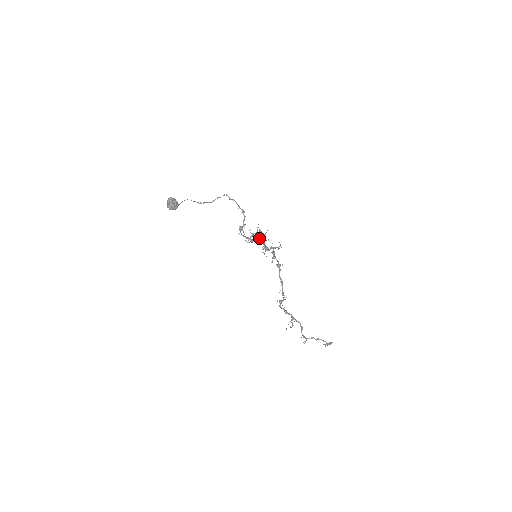
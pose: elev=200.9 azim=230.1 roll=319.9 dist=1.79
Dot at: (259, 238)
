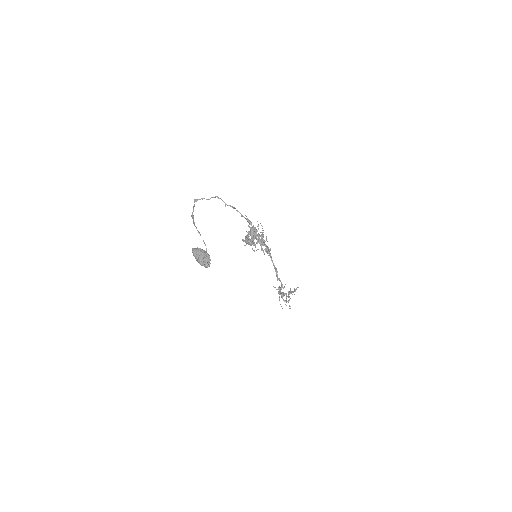
Dot at: occluded
